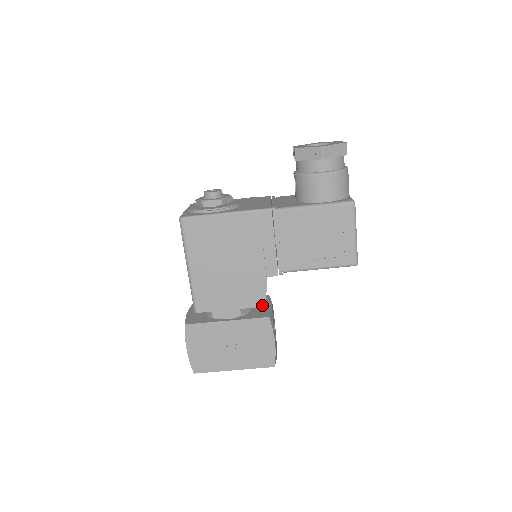
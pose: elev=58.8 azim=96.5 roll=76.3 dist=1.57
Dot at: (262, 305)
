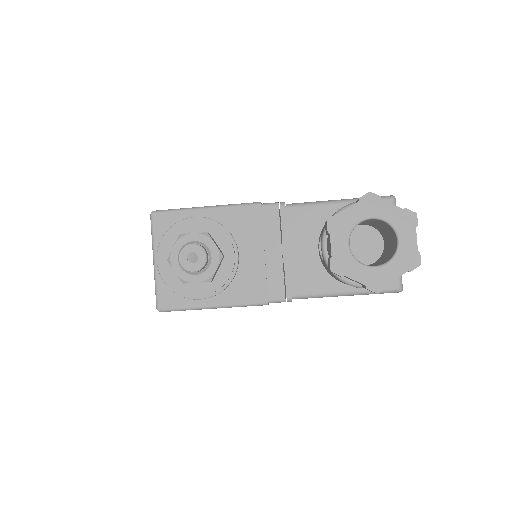
Dot at: occluded
